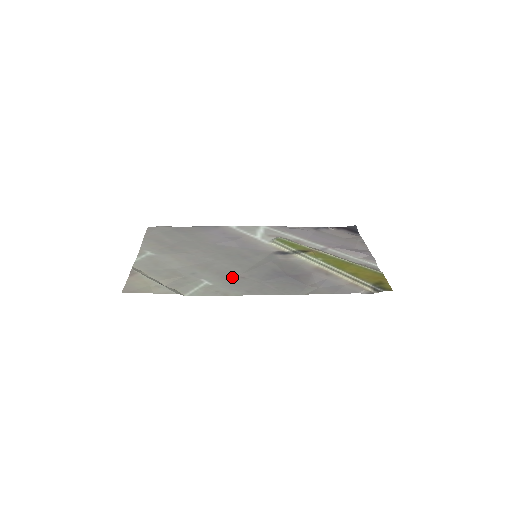
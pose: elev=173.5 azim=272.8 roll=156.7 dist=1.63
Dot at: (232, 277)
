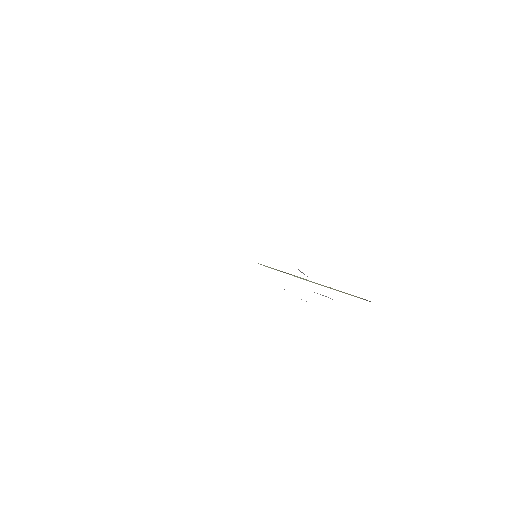
Dot at: occluded
